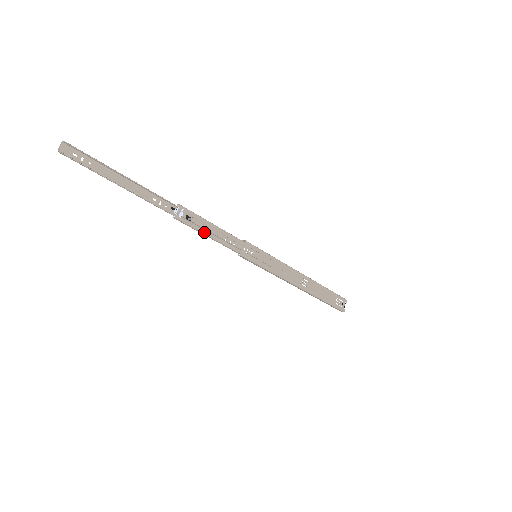
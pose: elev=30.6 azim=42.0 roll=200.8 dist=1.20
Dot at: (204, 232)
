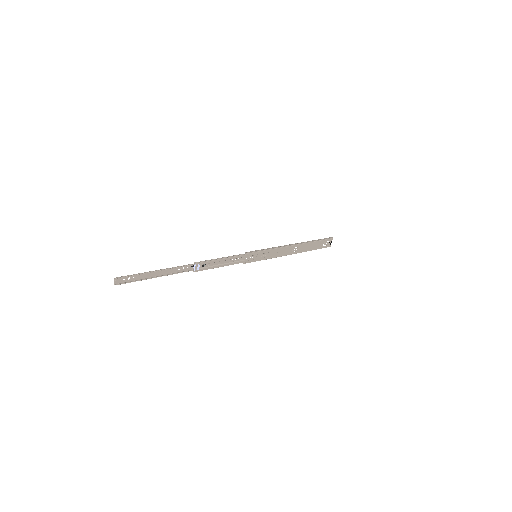
Dot at: (216, 267)
